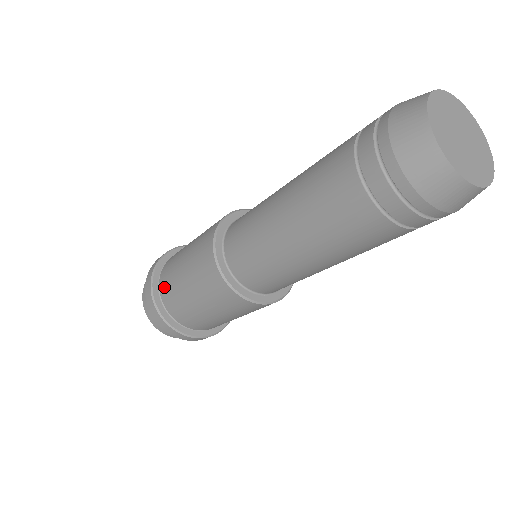
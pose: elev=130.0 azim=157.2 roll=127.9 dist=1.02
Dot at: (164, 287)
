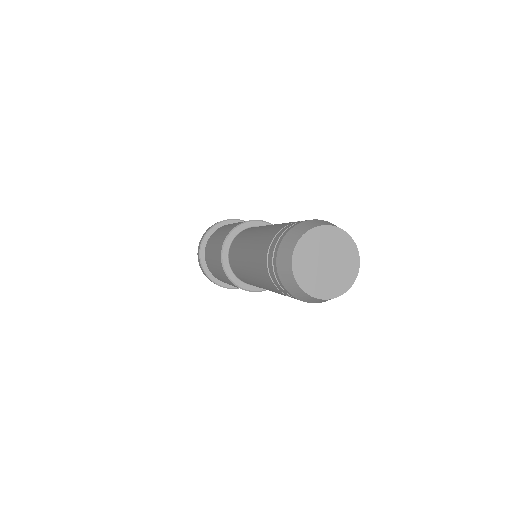
Dot at: (208, 244)
